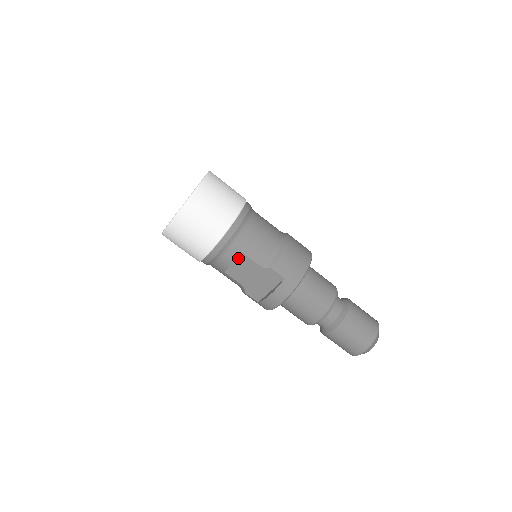
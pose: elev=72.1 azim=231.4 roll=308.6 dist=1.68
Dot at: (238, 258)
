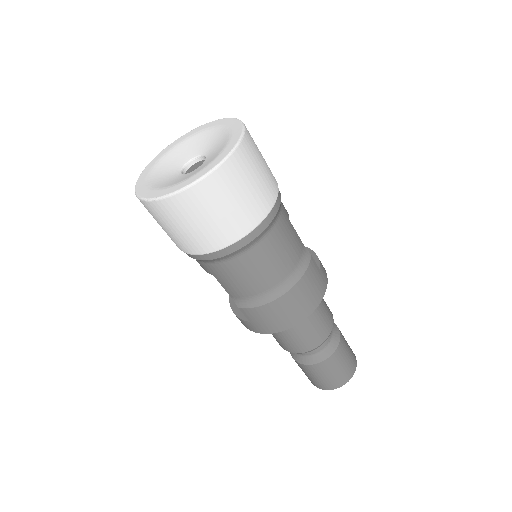
Dot at: occluded
